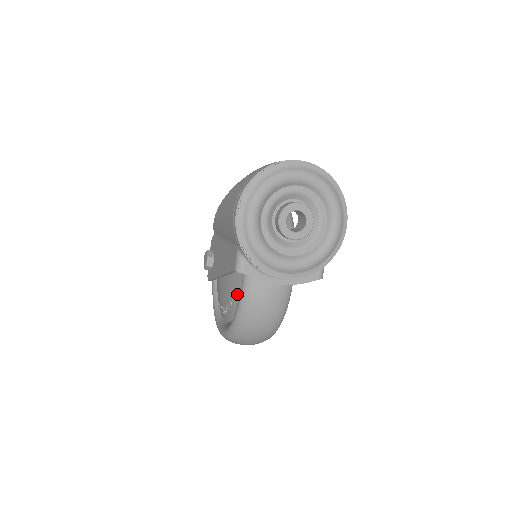
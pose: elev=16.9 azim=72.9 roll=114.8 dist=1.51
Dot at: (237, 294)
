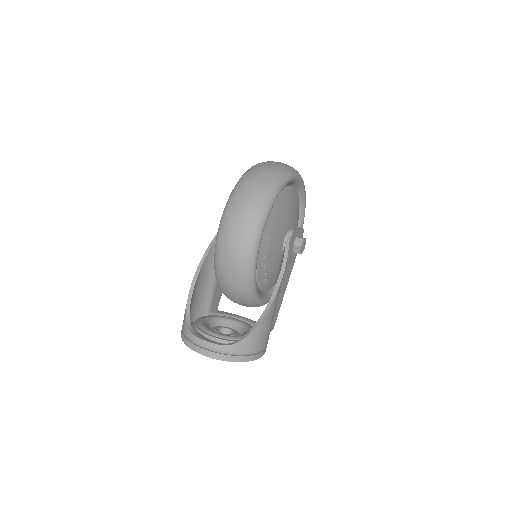
Dot at: occluded
